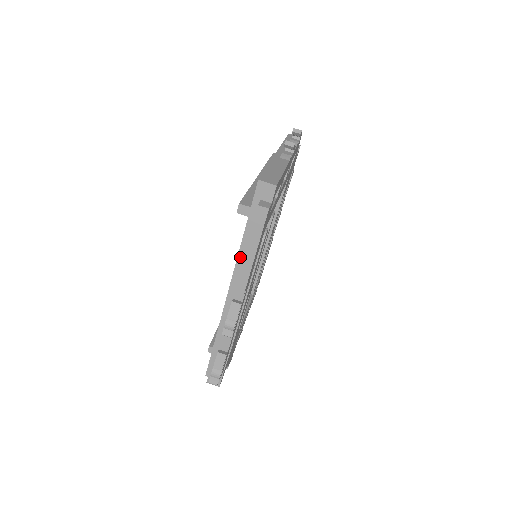
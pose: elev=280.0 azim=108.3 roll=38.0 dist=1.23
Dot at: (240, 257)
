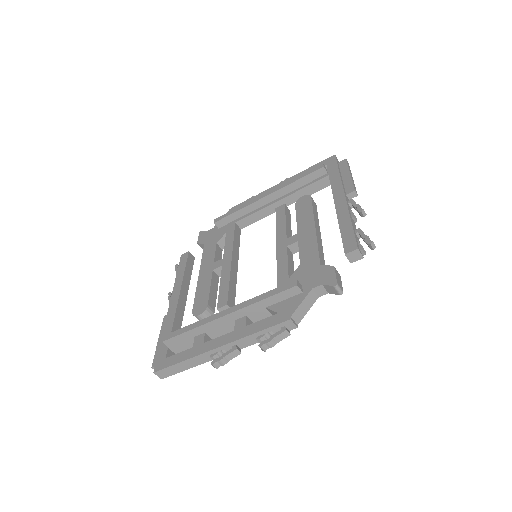
Dot at: (165, 327)
